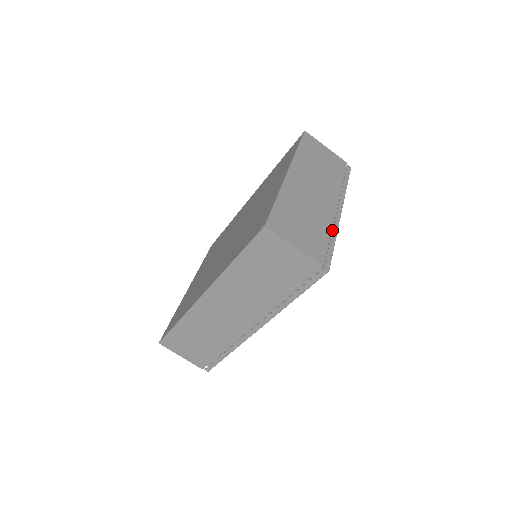
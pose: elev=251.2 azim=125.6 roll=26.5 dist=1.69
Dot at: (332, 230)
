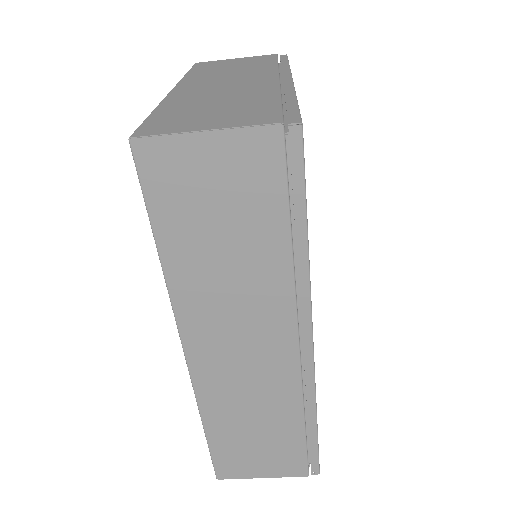
Dot at: occluded
